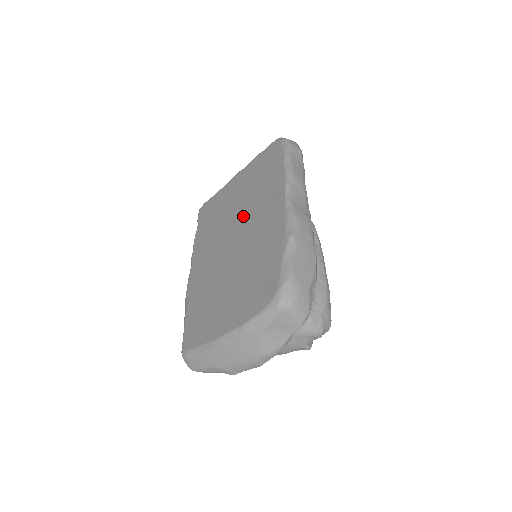
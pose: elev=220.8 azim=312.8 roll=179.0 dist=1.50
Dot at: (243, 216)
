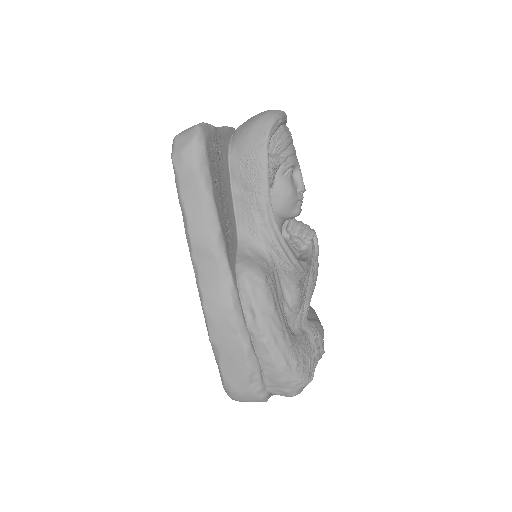
Dot at: occluded
